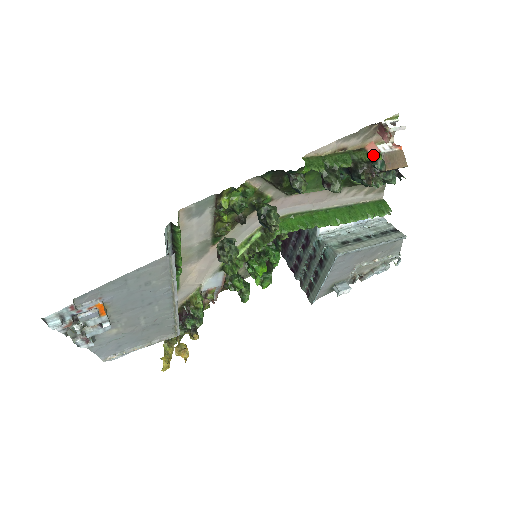
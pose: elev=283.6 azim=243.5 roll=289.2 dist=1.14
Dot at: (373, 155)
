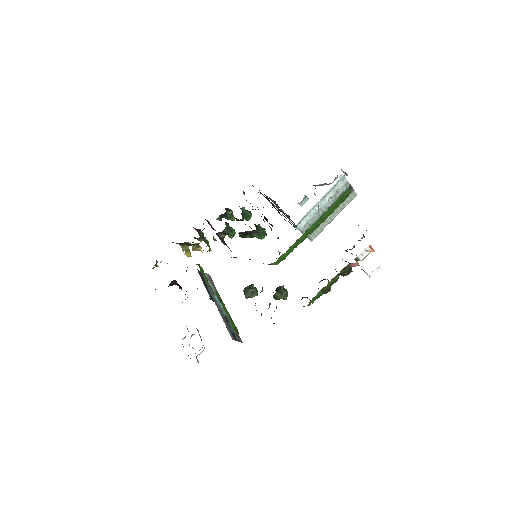
Dot at: (354, 266)
